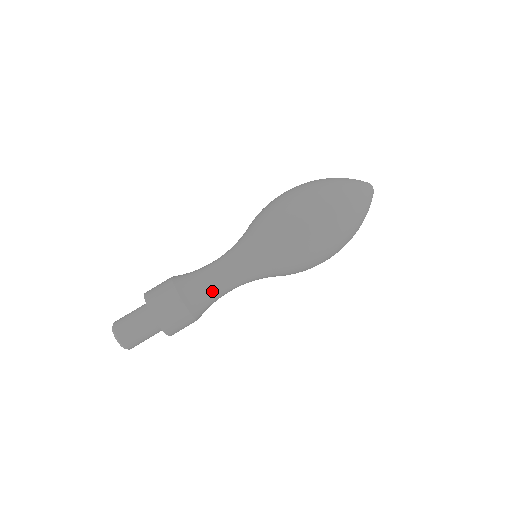
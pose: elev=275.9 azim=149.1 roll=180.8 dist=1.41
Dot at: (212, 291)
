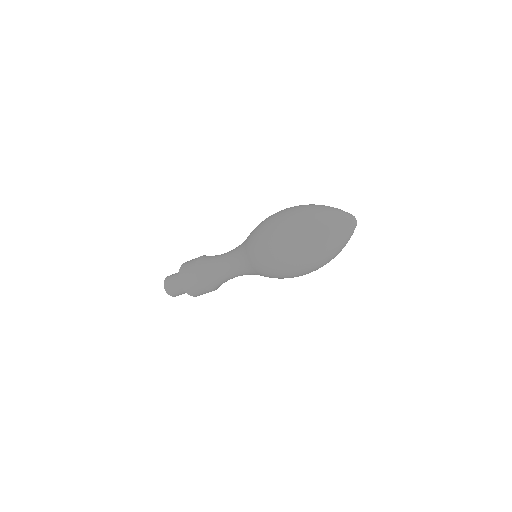
Dot at: (216, 271)
